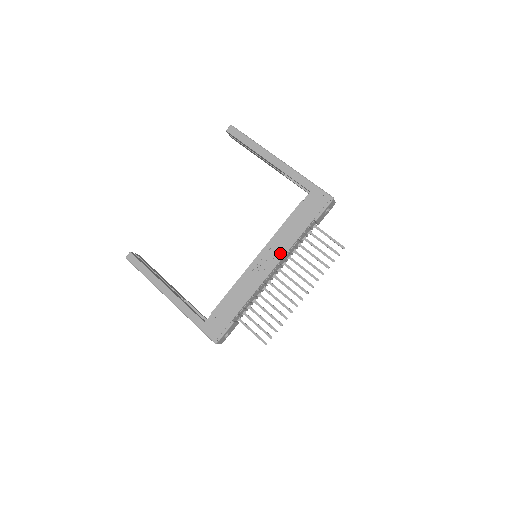
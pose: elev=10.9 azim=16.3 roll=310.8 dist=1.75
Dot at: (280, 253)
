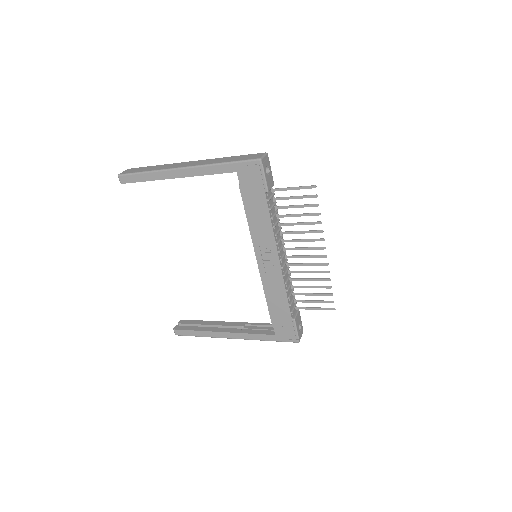
Dot at: (270, 243)
